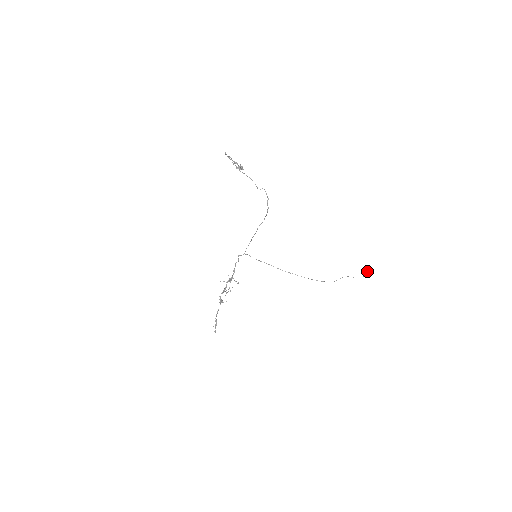
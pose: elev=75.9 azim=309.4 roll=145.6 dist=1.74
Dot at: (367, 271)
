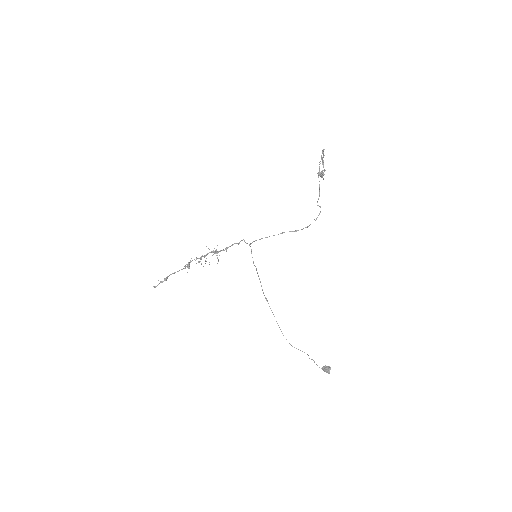
Dot at: occluded
